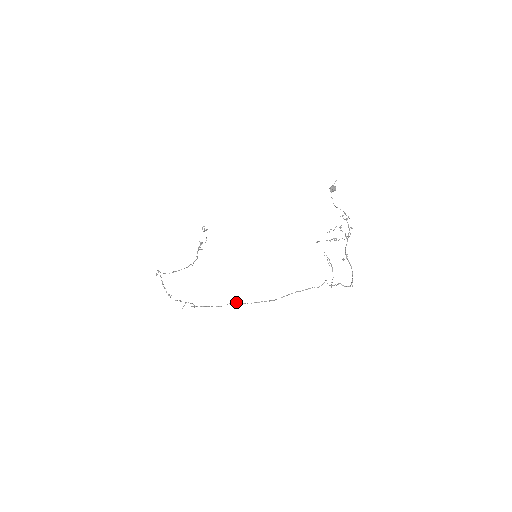
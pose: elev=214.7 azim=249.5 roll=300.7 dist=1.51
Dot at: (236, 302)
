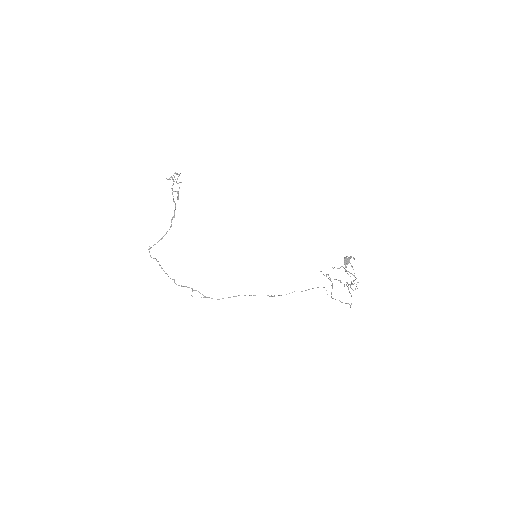
Dot at: occluded
